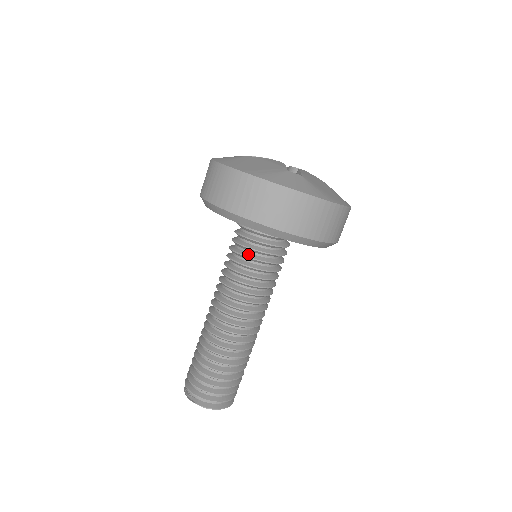
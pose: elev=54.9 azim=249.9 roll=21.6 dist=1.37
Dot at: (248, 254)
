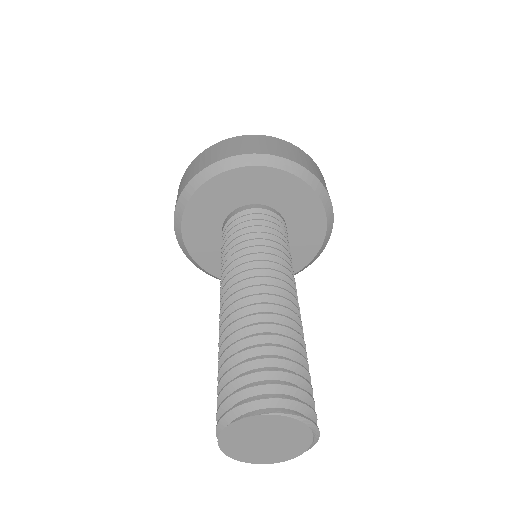
Dot at: (237, 232)
